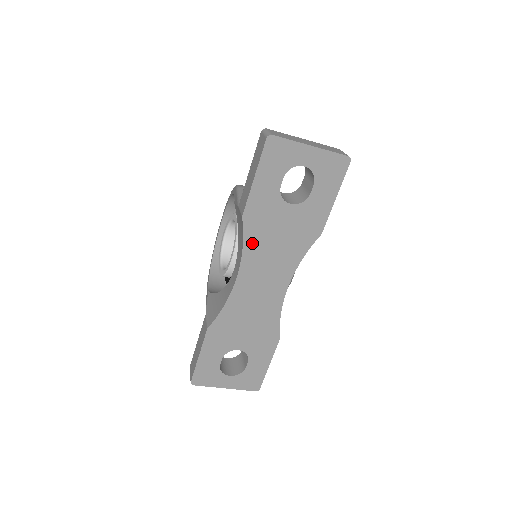
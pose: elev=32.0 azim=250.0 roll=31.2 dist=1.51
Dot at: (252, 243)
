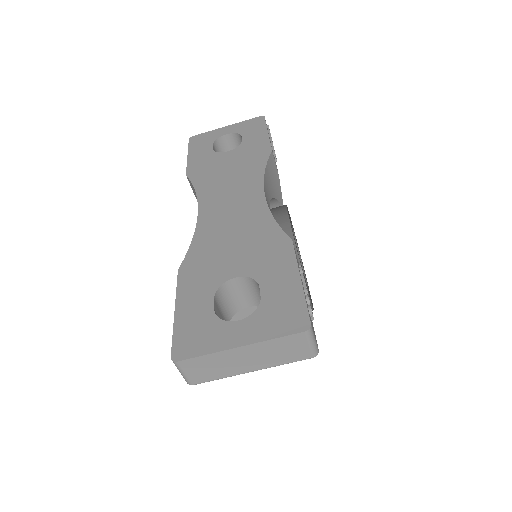
Dot at: (203, 184)
